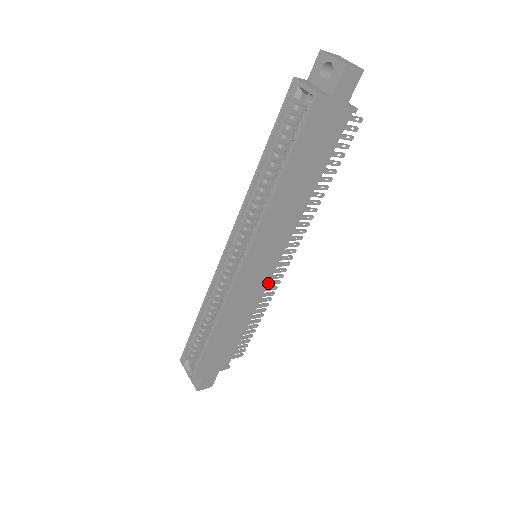
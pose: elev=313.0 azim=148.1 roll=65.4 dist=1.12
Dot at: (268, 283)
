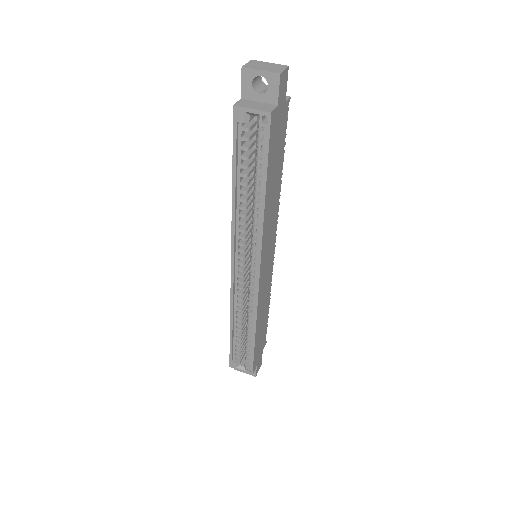
Dot at: (272, 267)
